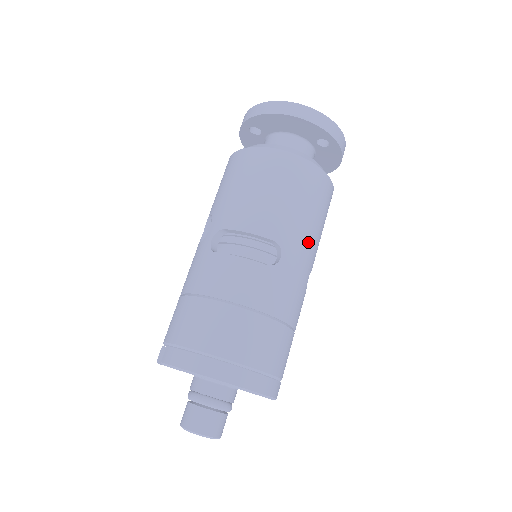
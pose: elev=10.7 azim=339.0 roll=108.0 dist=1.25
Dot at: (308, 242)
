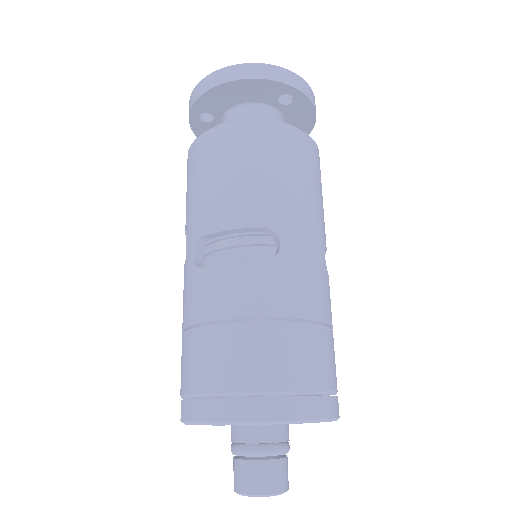
Dot at: (308, 216)
